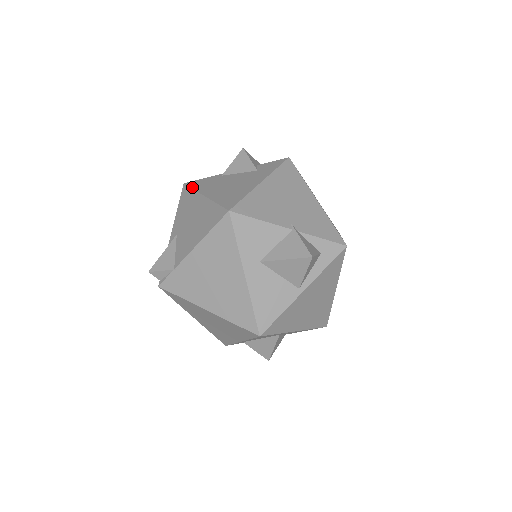
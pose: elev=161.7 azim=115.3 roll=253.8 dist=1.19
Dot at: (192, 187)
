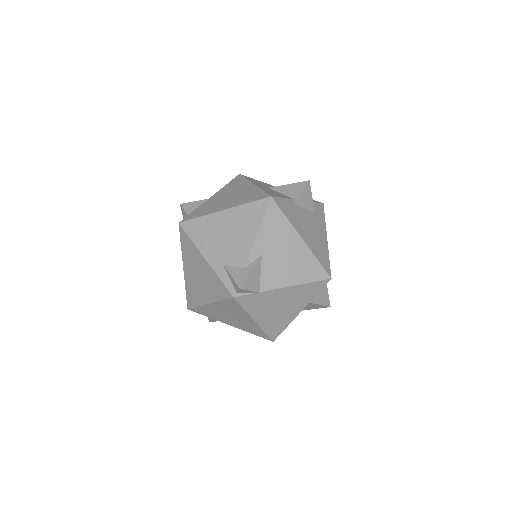
Dot at: (284, 213)
